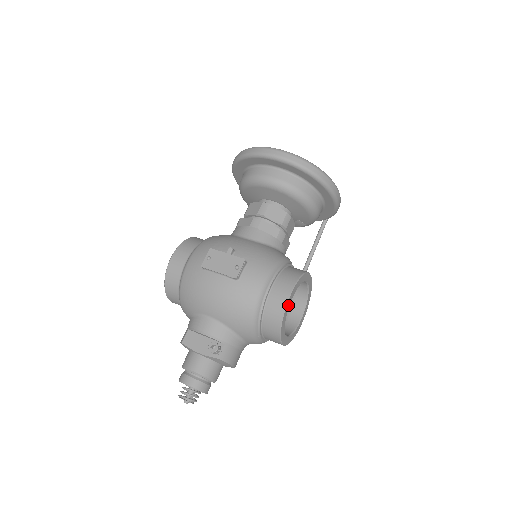
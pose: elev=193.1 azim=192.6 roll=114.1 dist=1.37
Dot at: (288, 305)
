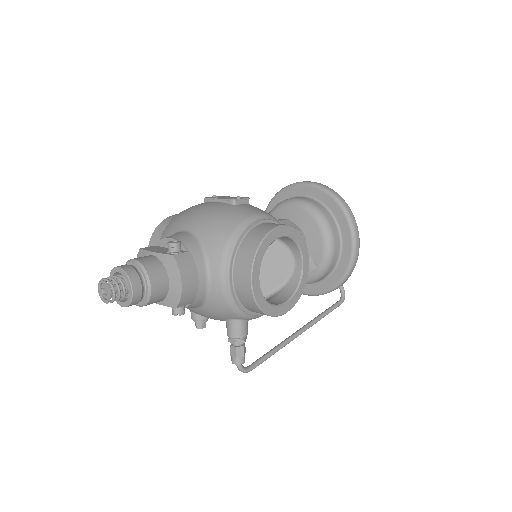
Dot at: (276, 234)
